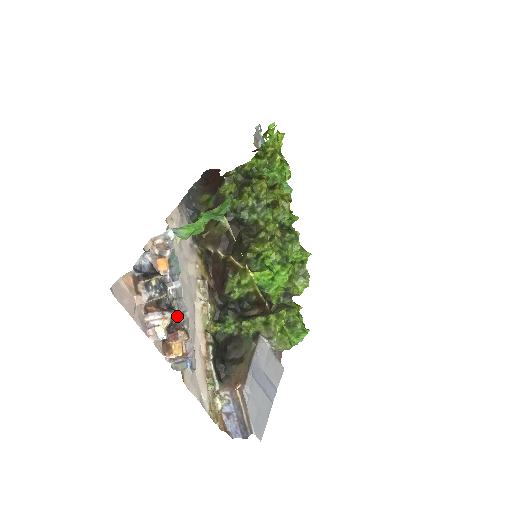
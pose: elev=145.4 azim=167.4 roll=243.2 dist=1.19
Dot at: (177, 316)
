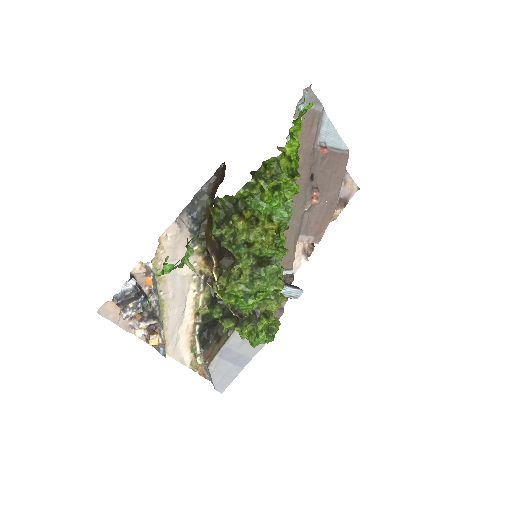
Dot at: (153, 323)
